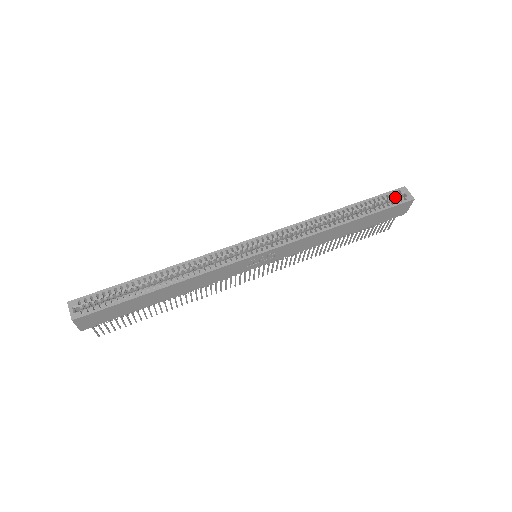
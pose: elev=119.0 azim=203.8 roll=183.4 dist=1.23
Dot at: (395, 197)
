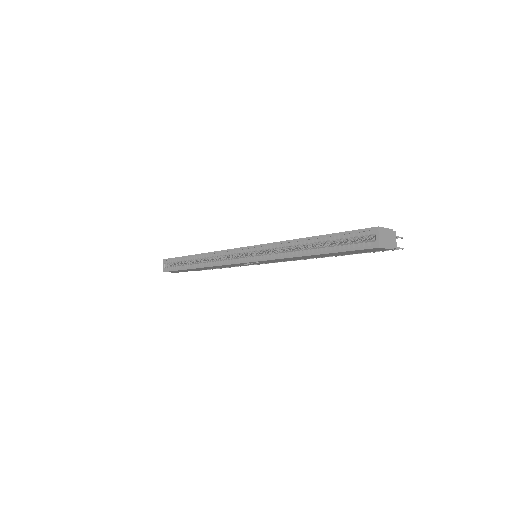
Dot at: (368, 235)
